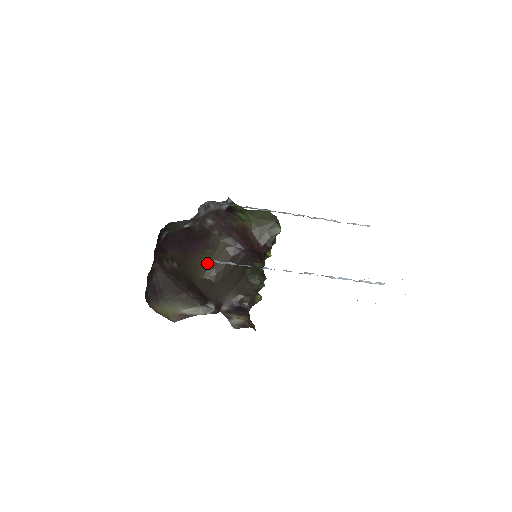
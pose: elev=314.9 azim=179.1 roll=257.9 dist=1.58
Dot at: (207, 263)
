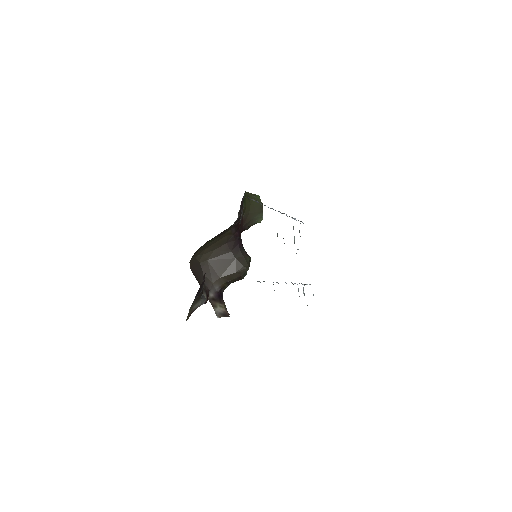
Dot at: (204, 246)
